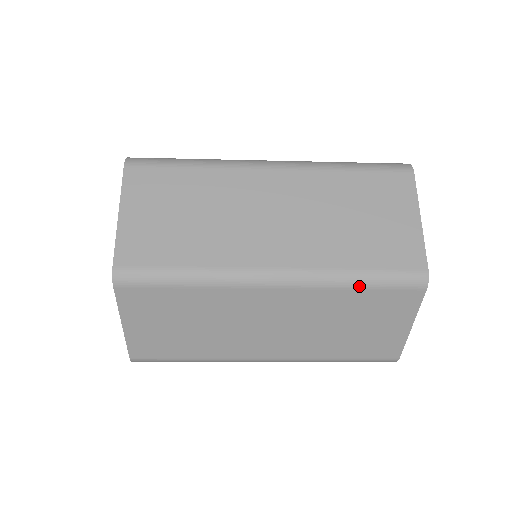
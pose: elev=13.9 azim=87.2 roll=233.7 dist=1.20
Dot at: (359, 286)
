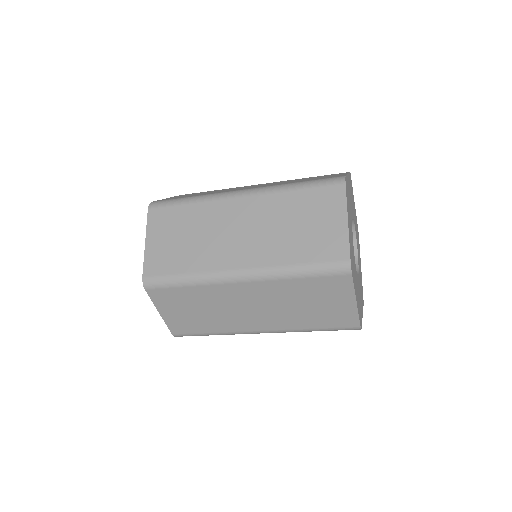
Dot at: (297, 188)
